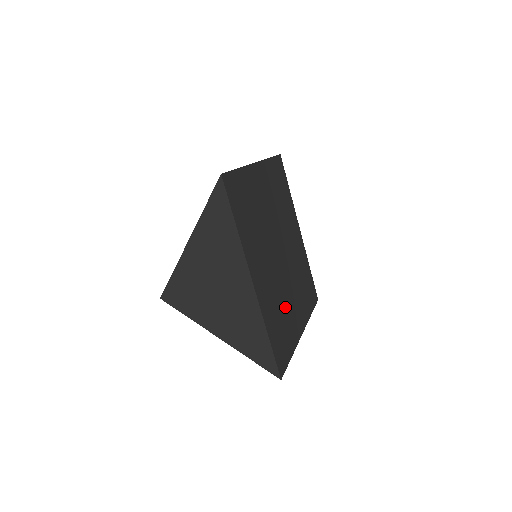
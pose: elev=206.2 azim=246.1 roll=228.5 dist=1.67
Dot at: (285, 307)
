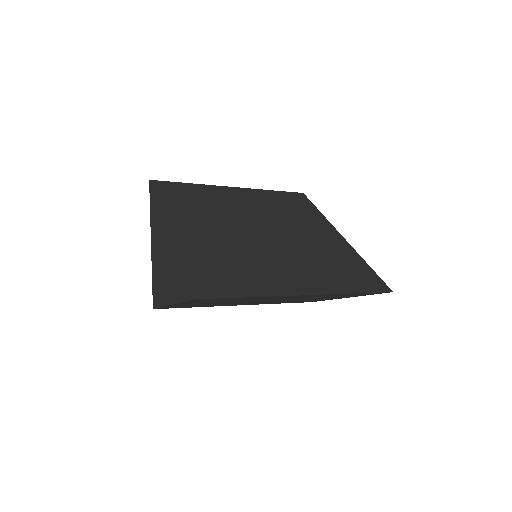
Dot at: (252, 263)
